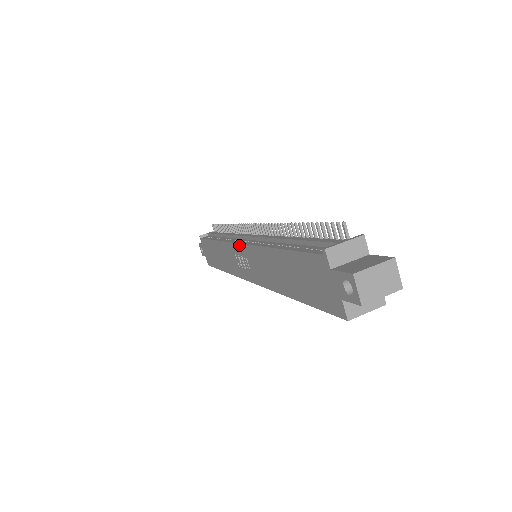
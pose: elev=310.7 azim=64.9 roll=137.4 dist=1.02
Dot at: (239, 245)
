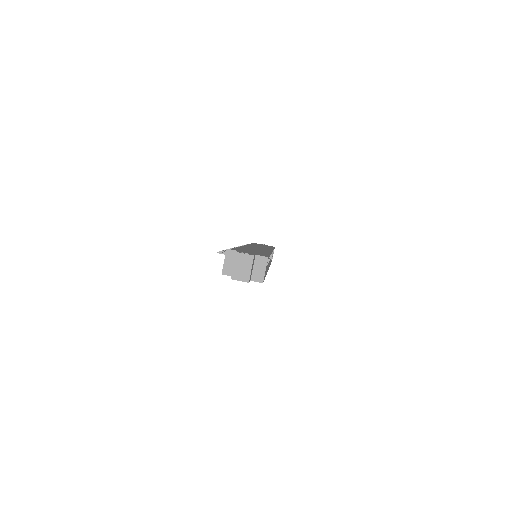
Dot at: occluded
